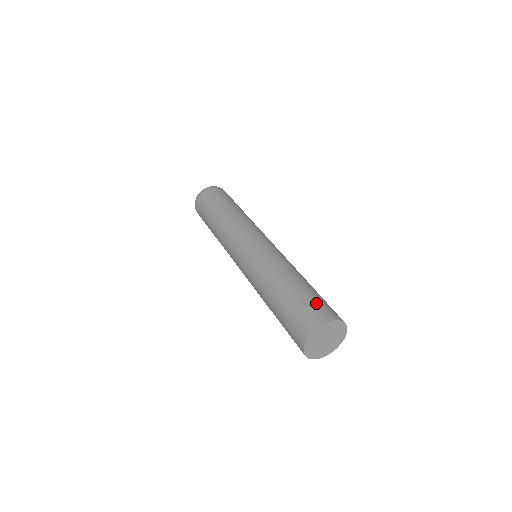
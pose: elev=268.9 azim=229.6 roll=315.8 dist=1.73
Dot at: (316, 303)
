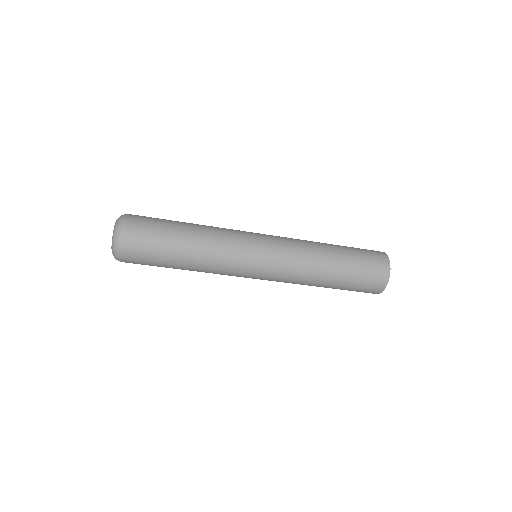
Dot at: (369, 264)
